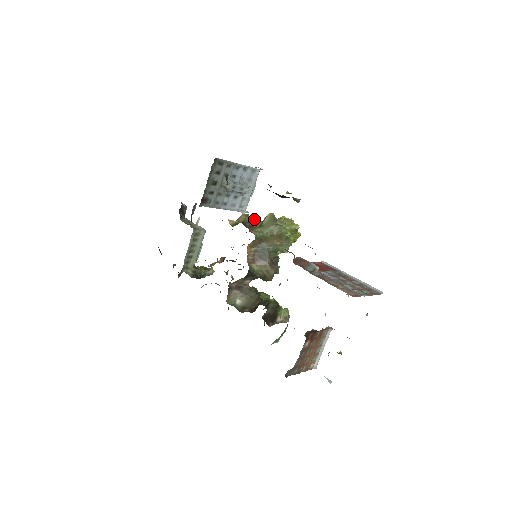
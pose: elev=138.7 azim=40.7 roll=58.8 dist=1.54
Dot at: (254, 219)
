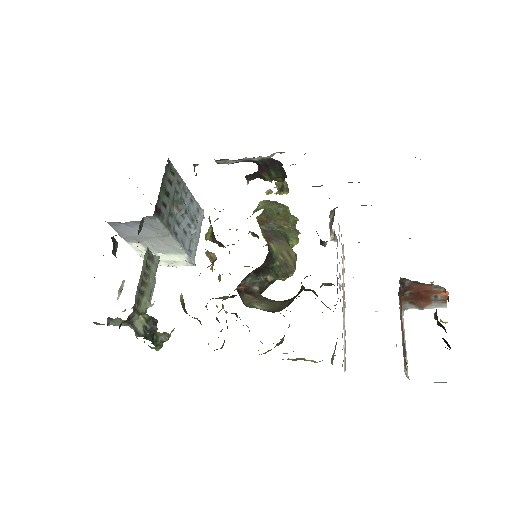
Dot at: occluded
